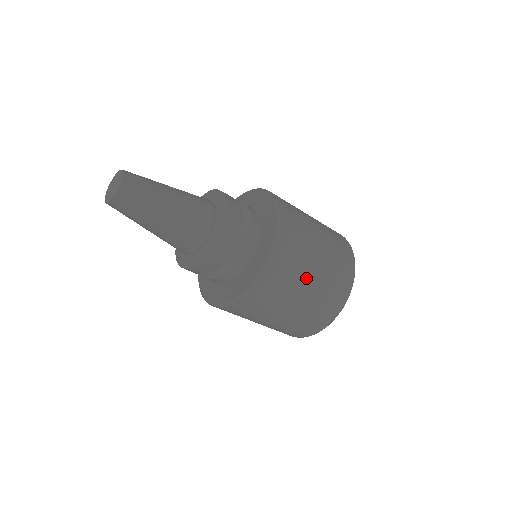
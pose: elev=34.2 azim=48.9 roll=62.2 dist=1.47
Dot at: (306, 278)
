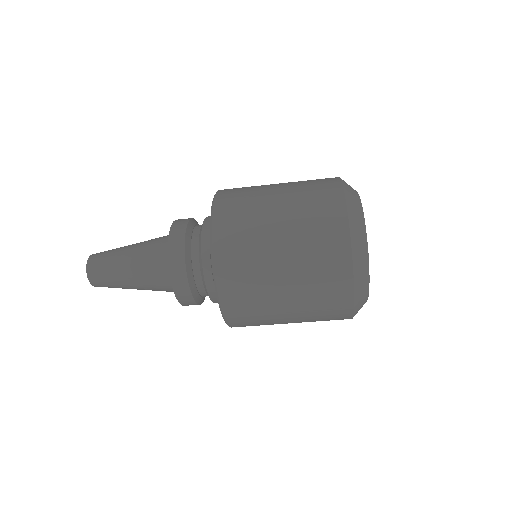
Dot at: (270, 236)
